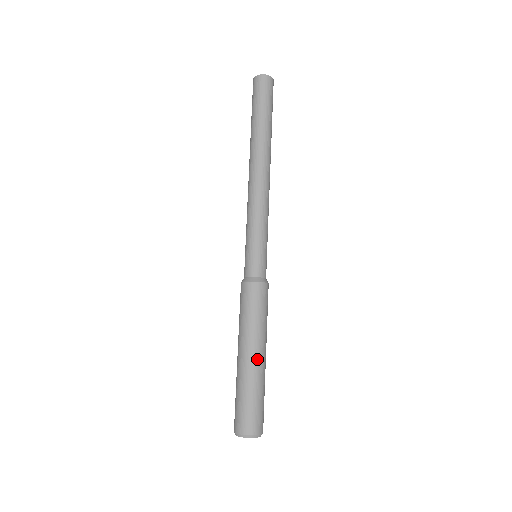
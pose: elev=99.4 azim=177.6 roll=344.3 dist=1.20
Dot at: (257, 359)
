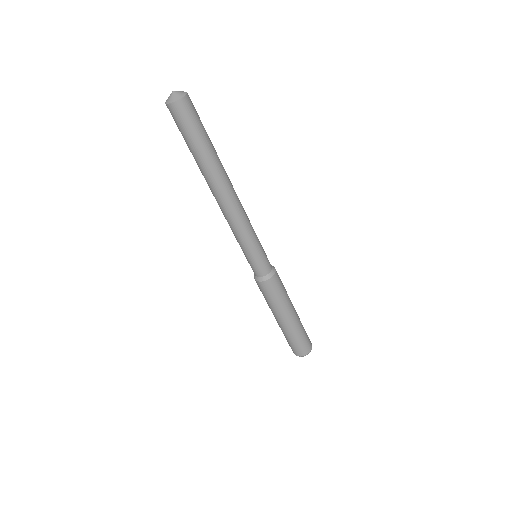
Dot at: (281, 323)
